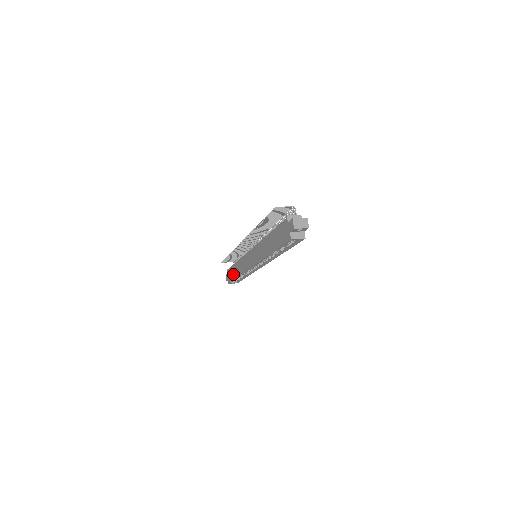
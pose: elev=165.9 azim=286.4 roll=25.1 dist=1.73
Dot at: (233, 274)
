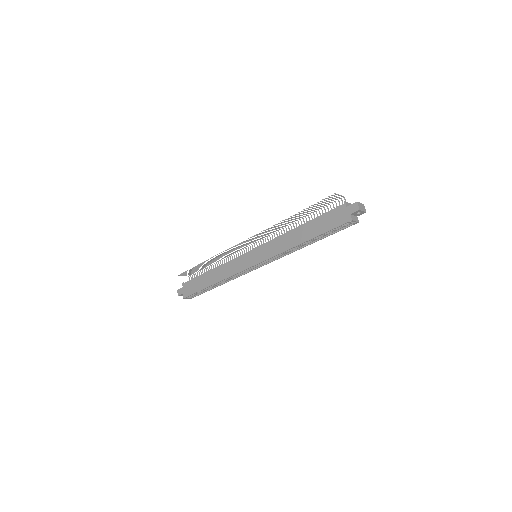
Dot at: (201, 284)
